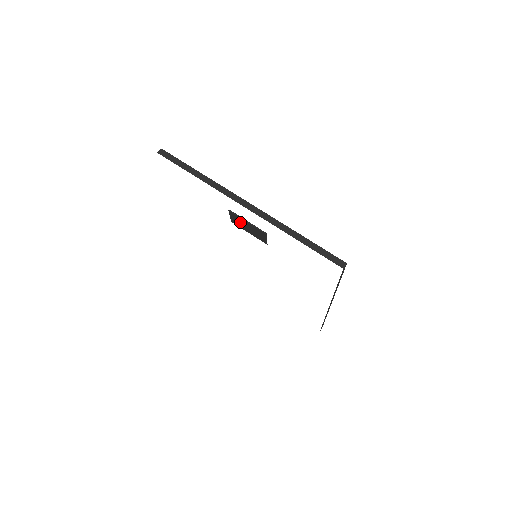
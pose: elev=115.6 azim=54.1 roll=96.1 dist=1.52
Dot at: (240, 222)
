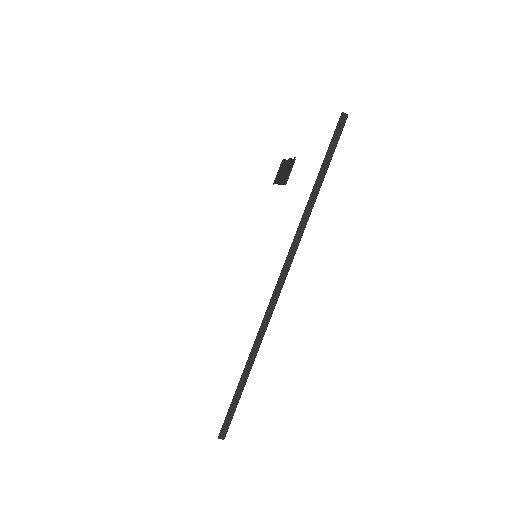
Dot at: (281, 171)
